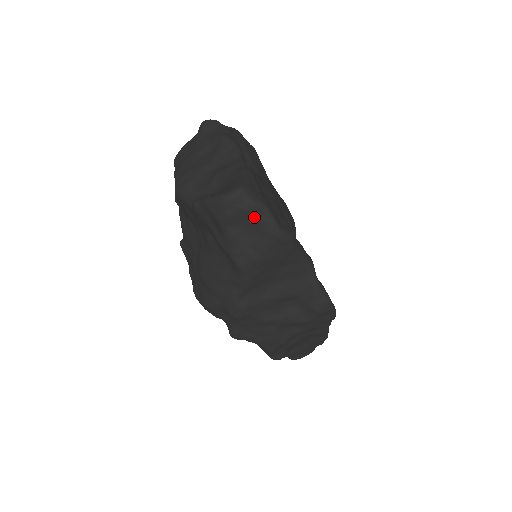
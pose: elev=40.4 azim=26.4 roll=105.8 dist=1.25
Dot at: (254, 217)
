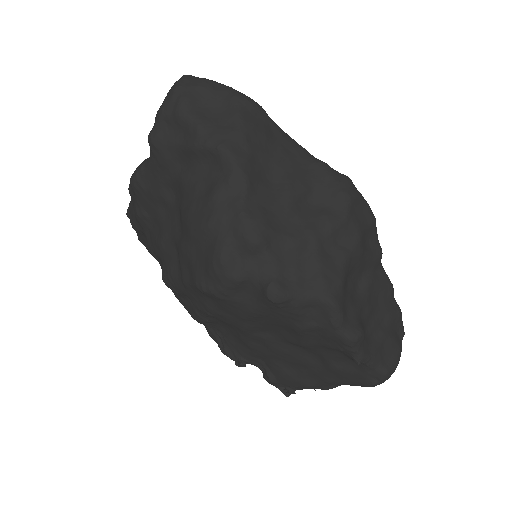
Dot at: (211, 91)
